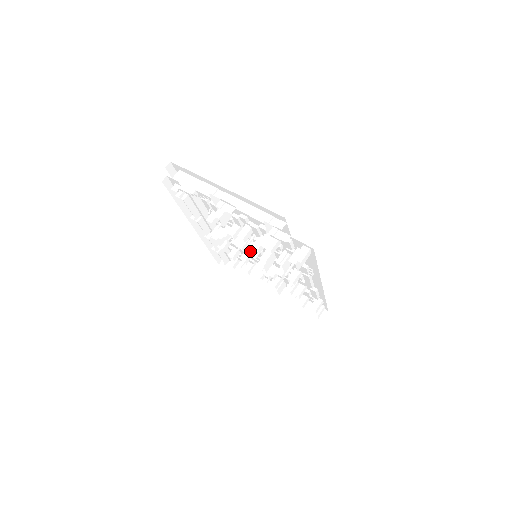
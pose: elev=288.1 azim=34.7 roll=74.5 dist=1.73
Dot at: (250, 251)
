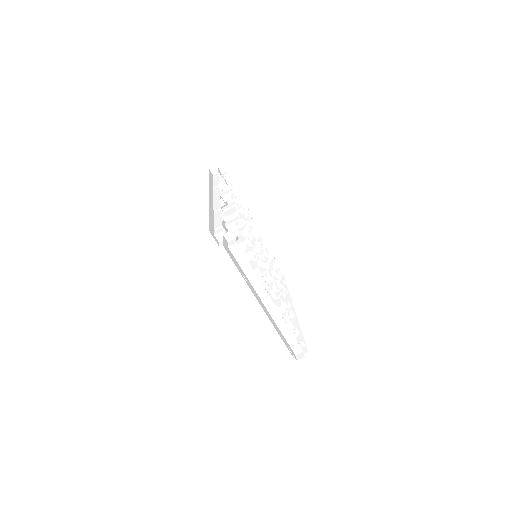
Dot at: occluded
